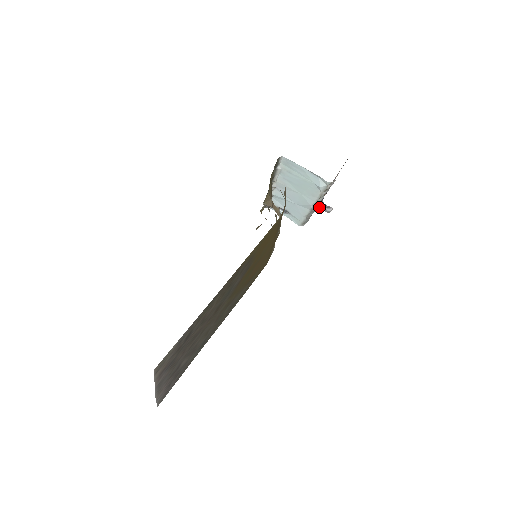
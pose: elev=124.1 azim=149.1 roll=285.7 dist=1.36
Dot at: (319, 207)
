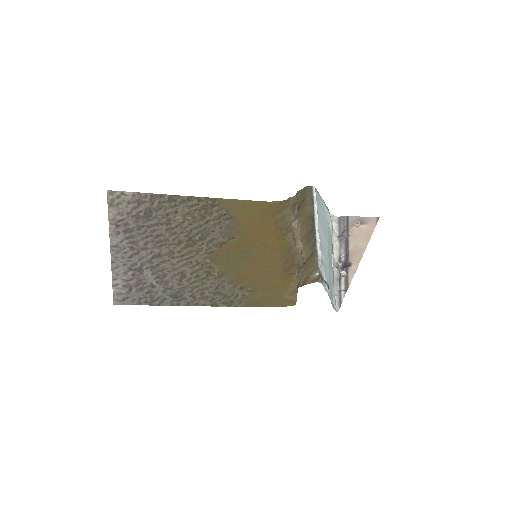
Dot at: (337, 268)
